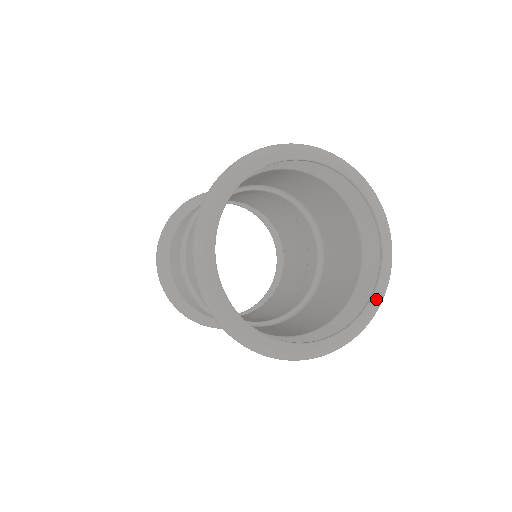
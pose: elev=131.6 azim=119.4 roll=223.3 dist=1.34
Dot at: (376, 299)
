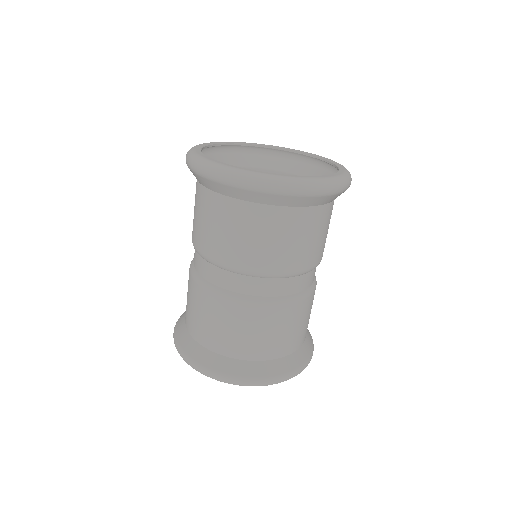
Dot at: (336, 175)
